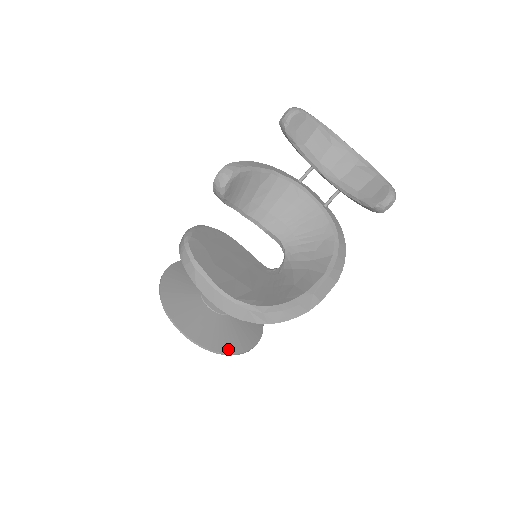
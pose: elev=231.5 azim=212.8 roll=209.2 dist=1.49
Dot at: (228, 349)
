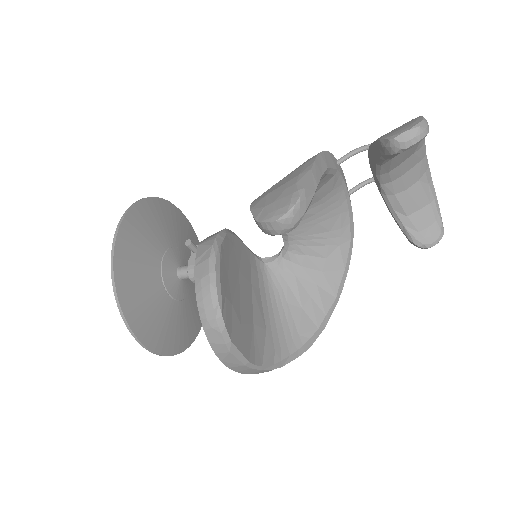
Dot at: (191, 338)
